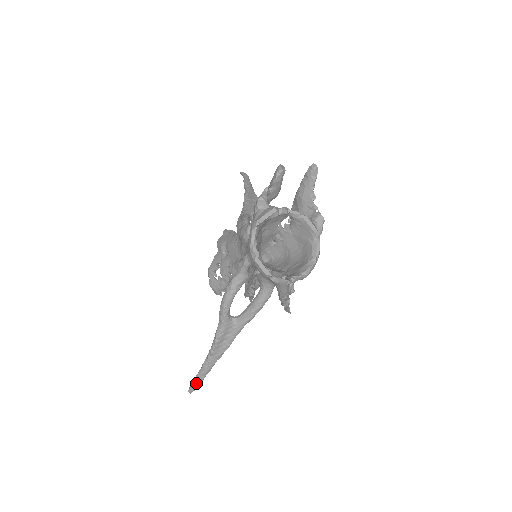
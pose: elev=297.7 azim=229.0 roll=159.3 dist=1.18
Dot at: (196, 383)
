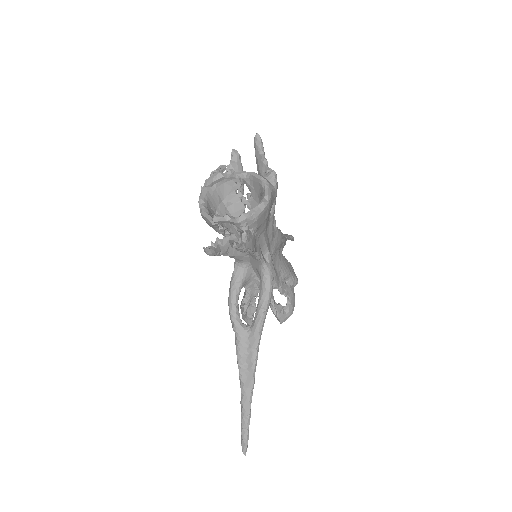
Dot at: (243, 433)
